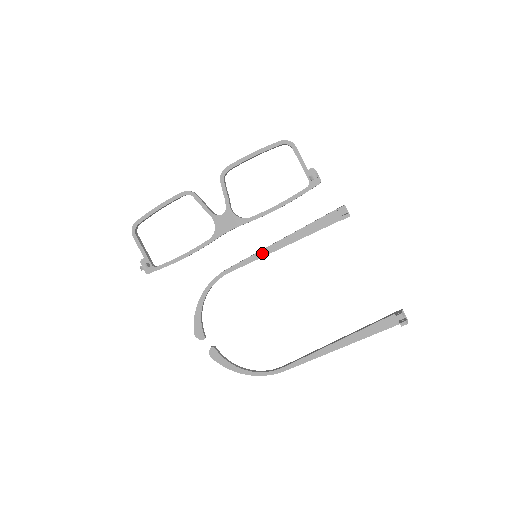
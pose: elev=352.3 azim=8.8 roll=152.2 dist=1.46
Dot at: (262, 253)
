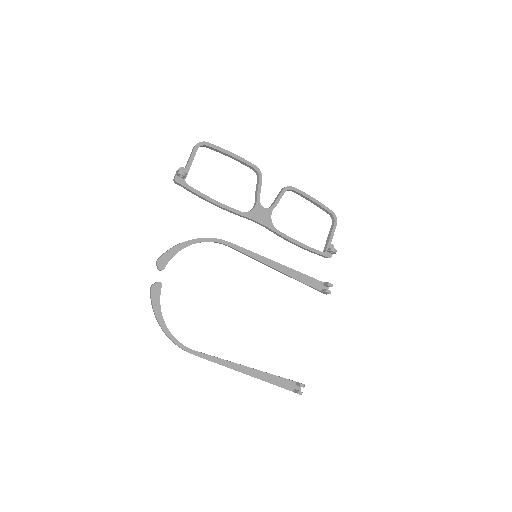
Dot at: (262, 258)
